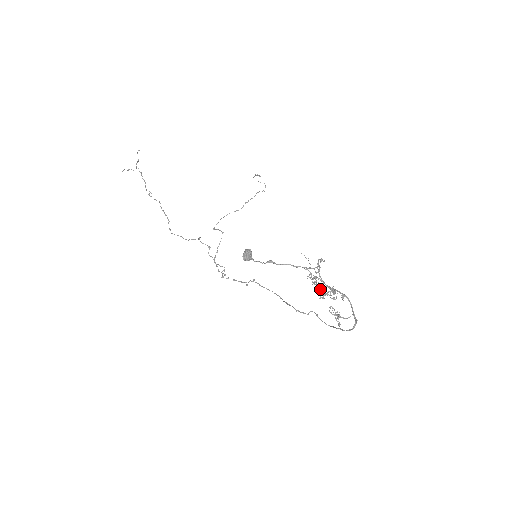
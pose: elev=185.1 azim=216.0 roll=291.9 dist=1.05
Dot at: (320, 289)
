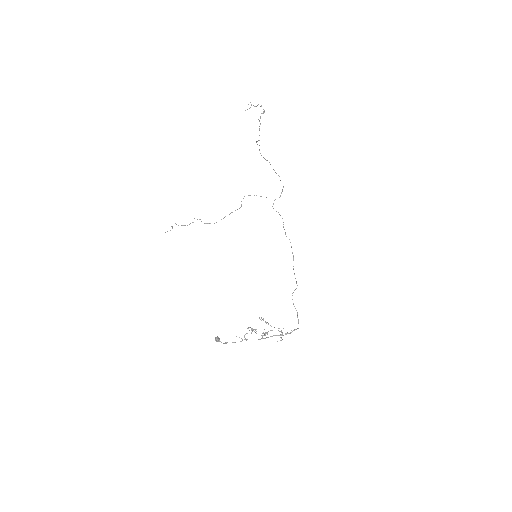
Dot at: occluded
